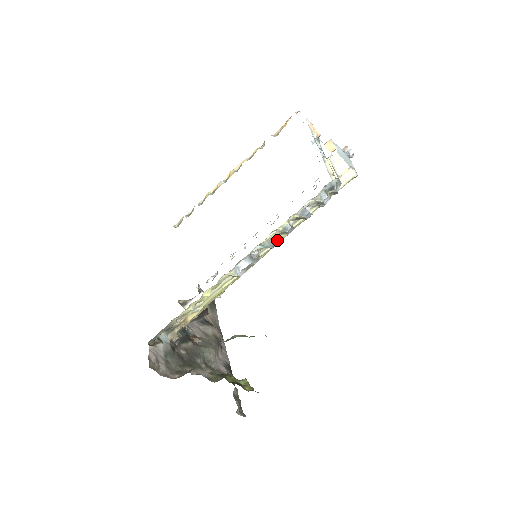
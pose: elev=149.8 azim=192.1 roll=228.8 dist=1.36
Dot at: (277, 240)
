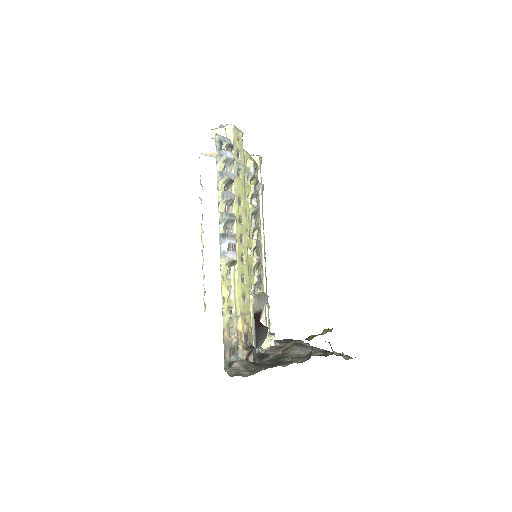
Dot at: (234, 214)
